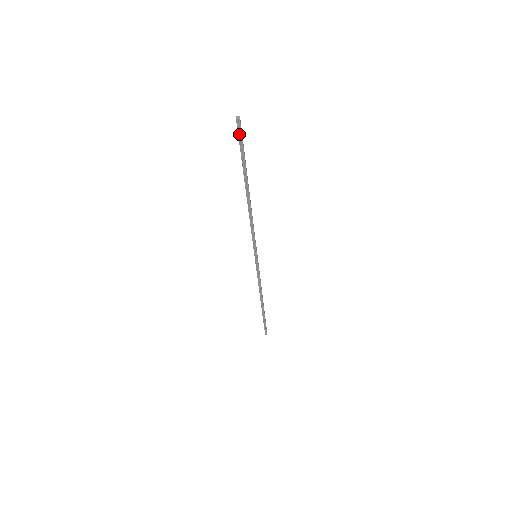
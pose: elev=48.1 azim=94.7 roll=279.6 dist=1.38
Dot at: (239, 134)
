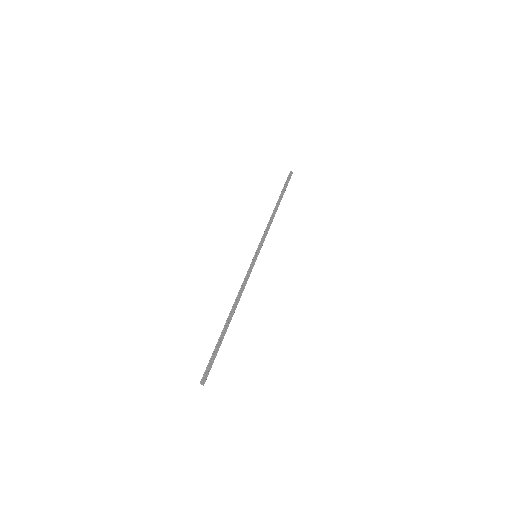
Dot at: (208, 372)
